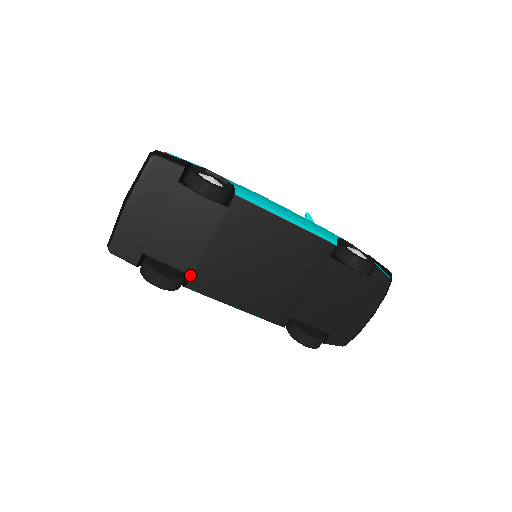
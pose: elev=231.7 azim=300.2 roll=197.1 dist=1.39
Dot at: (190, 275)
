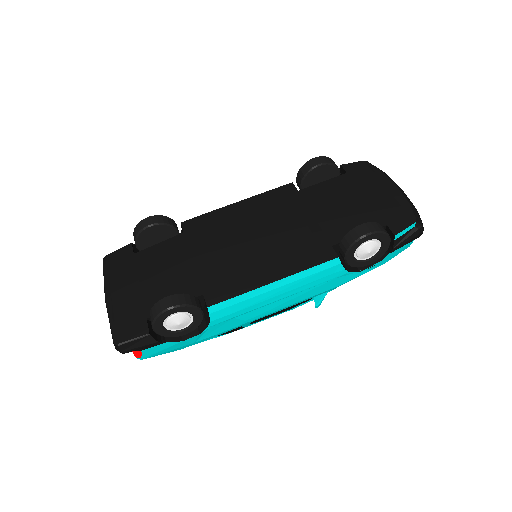
Dot at: (203, 298)
